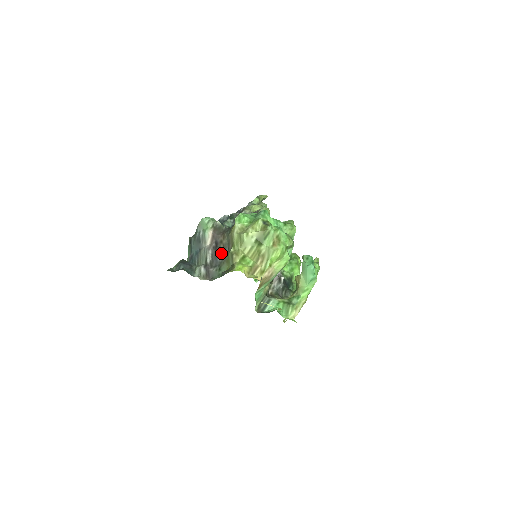
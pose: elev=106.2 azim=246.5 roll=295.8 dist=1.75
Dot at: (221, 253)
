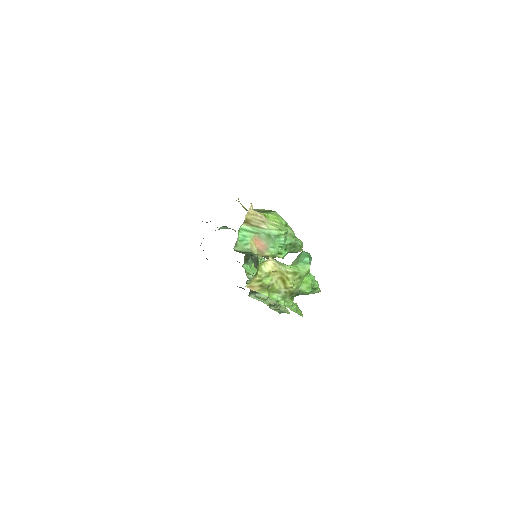
Dot at: occluded
